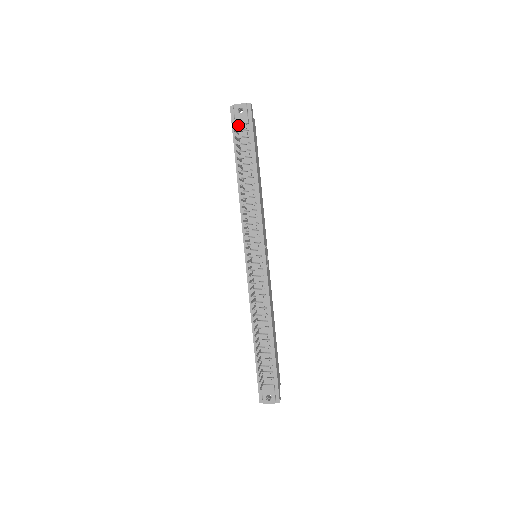
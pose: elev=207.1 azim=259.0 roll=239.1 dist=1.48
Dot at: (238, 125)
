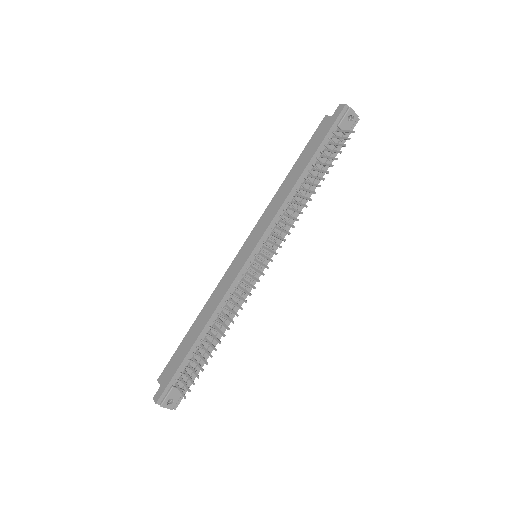
Dot at: (338, 128)
